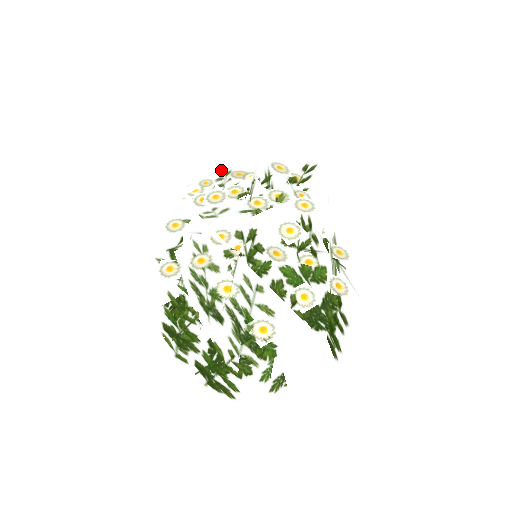
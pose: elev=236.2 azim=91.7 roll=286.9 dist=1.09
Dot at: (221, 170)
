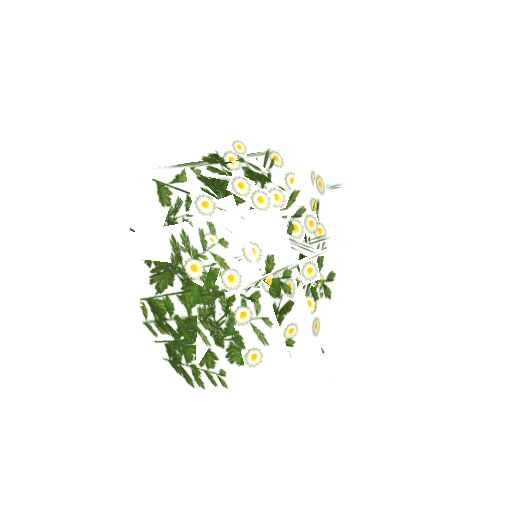
Dot at: (260, 140)
